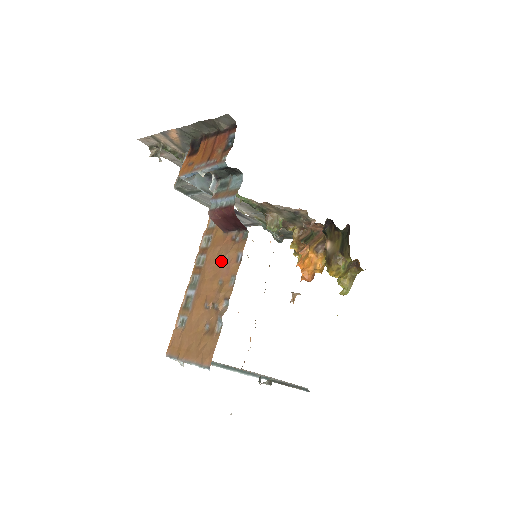
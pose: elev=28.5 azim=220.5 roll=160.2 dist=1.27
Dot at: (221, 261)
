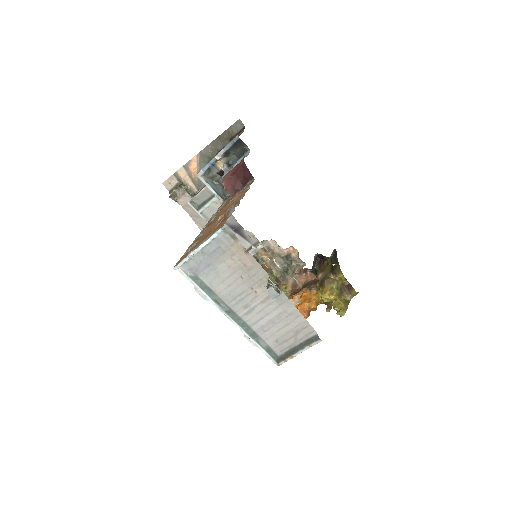
Dot at: (231, 202)
